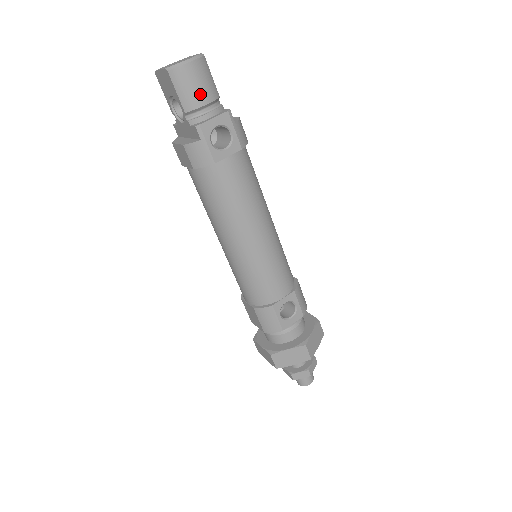
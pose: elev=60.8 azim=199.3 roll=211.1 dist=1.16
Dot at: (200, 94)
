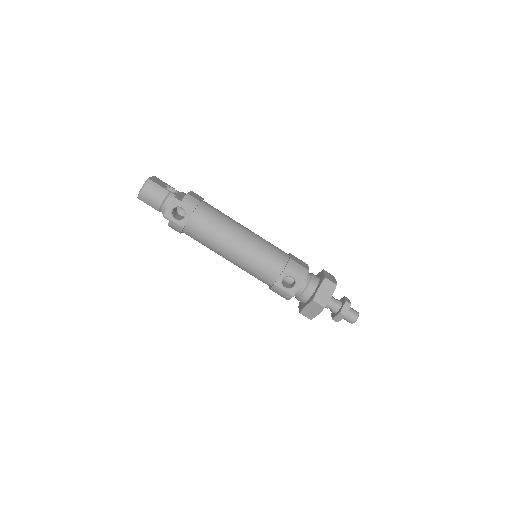
Dot at: (156, 200)
